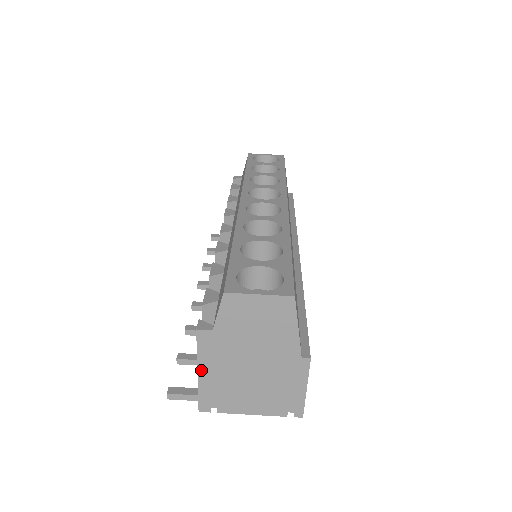
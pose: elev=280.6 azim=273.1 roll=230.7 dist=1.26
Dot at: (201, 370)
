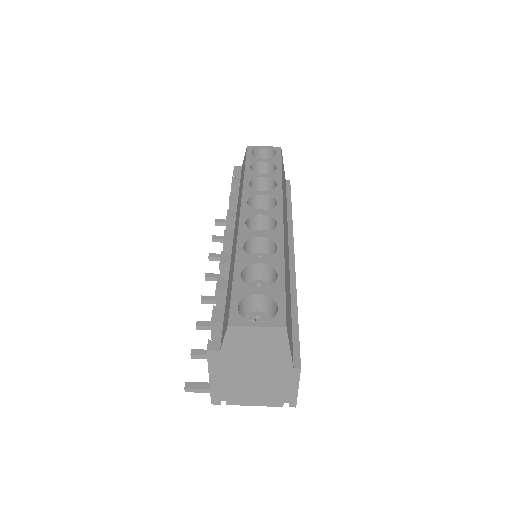
Dot at: (212, 377)
